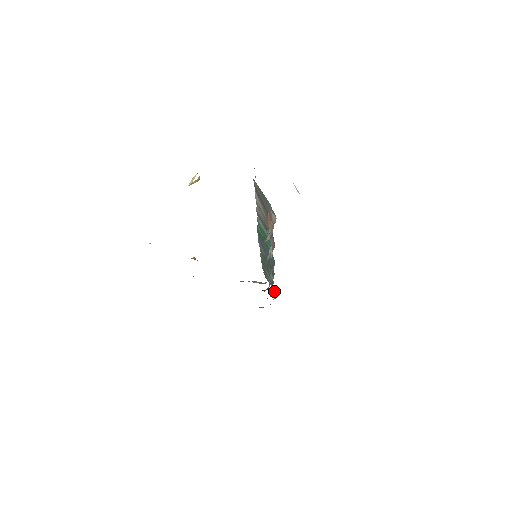
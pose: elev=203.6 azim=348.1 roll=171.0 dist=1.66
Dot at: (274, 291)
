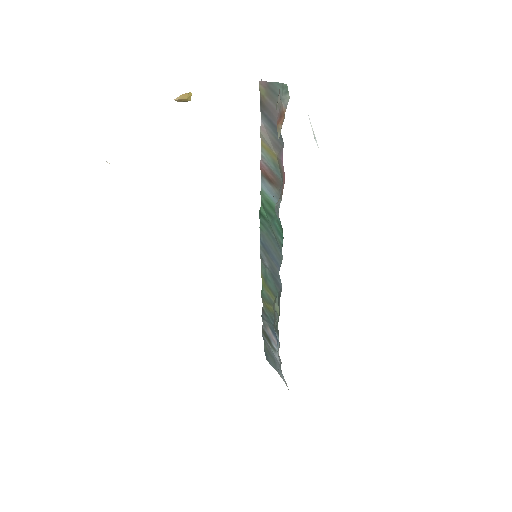
Dot at: (279, 372)
